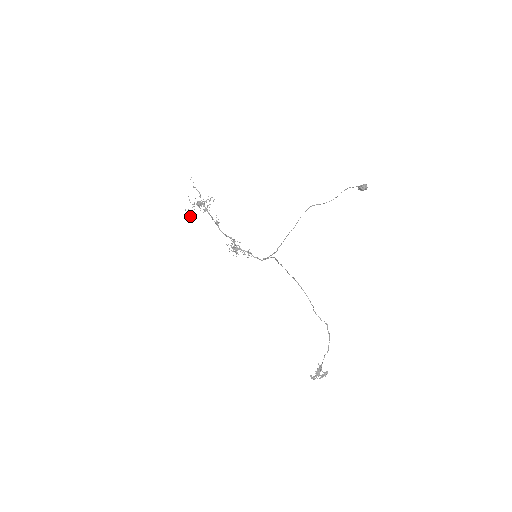
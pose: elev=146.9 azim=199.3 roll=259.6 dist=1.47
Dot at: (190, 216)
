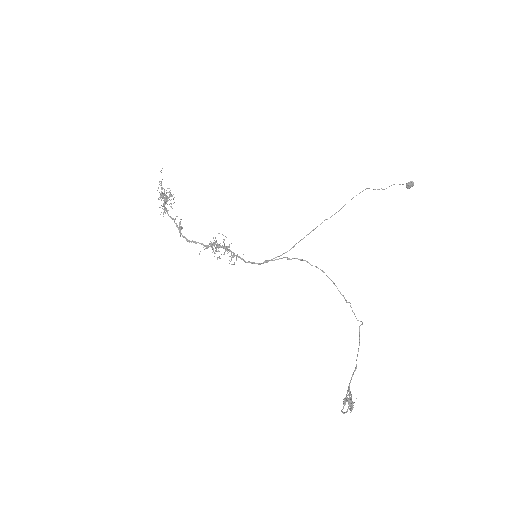
Dot at: (165, 196)
